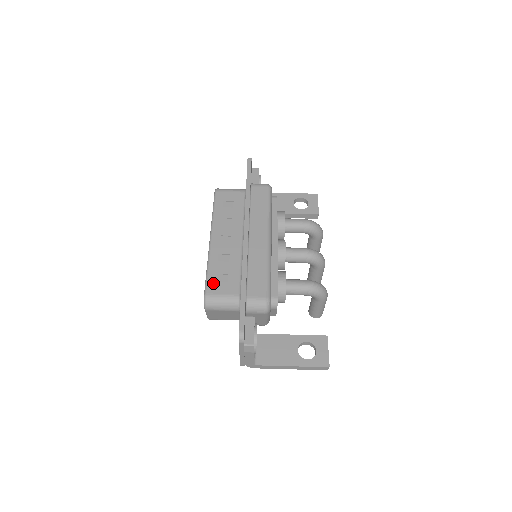
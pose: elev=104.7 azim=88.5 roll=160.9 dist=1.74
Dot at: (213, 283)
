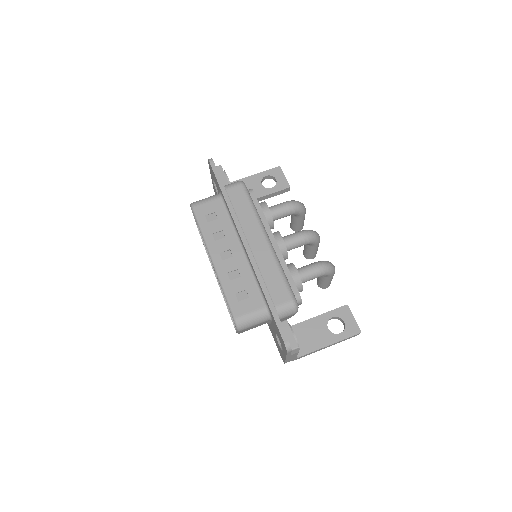
Dot at: (236, 304)
